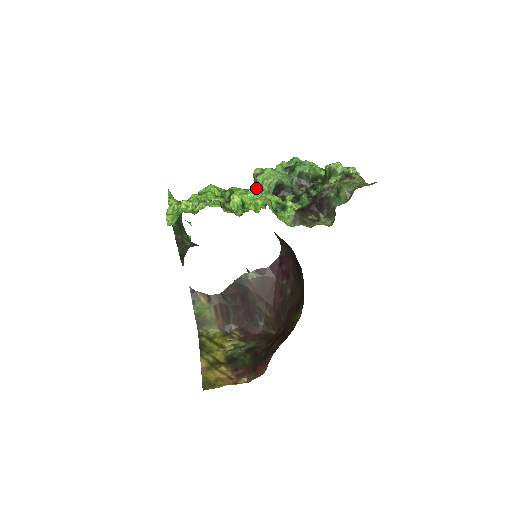
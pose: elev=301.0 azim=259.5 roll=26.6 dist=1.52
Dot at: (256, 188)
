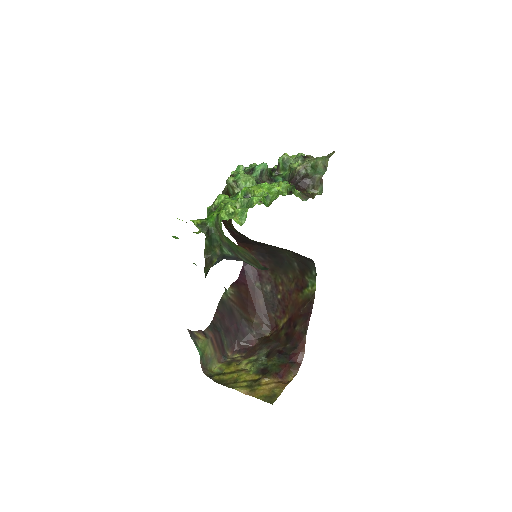
Dot at: occluded
